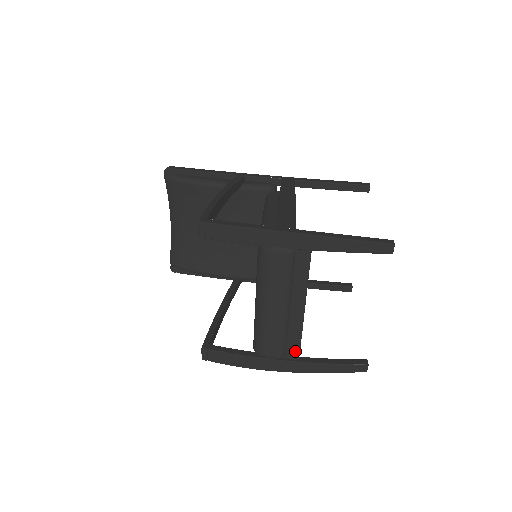
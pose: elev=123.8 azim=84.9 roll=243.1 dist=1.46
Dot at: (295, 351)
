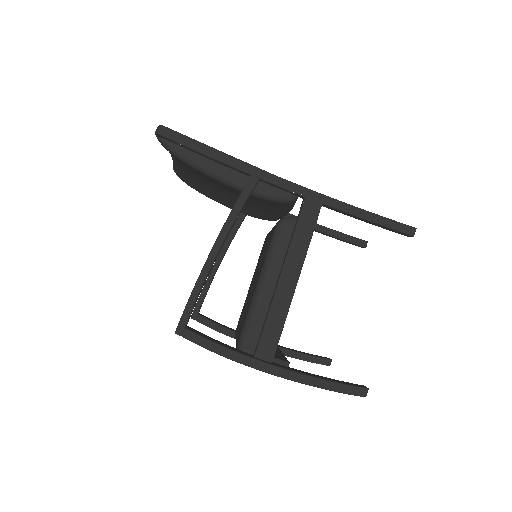
Dot at: occluded
